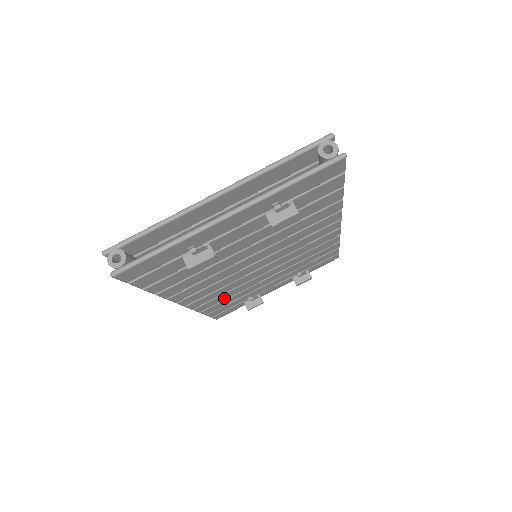
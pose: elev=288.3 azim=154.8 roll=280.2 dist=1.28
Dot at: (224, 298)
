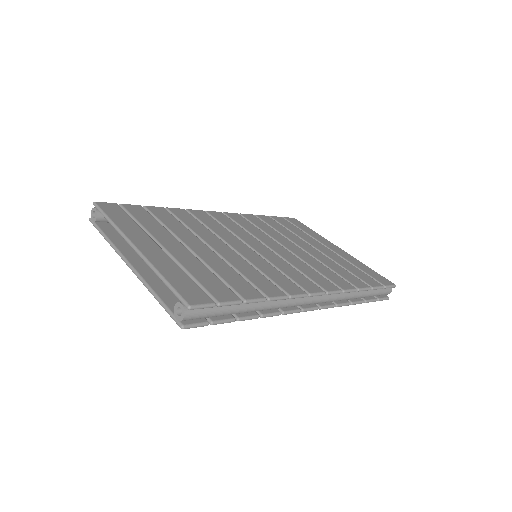
Dot at: occluded
